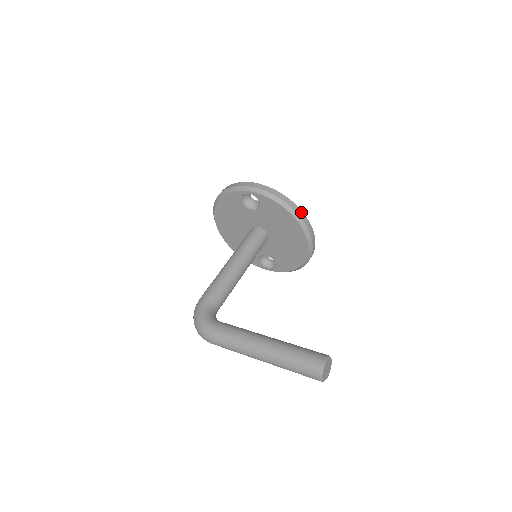
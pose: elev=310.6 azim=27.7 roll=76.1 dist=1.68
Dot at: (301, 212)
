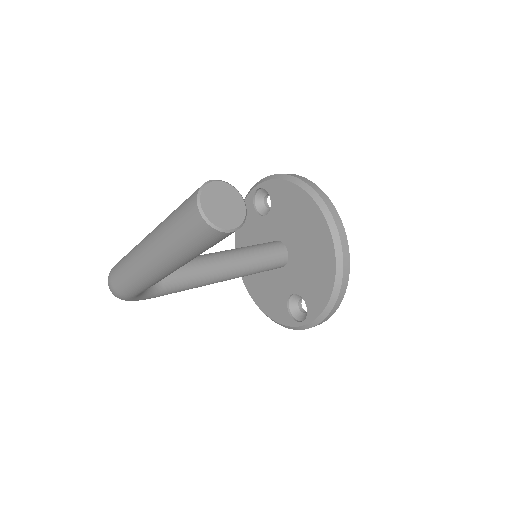
Dot at: (316, 187)
